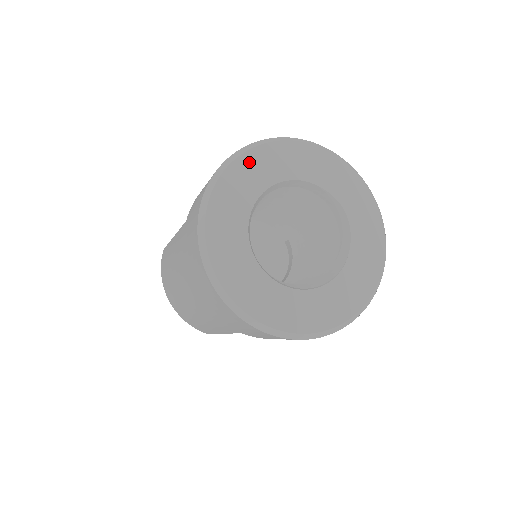
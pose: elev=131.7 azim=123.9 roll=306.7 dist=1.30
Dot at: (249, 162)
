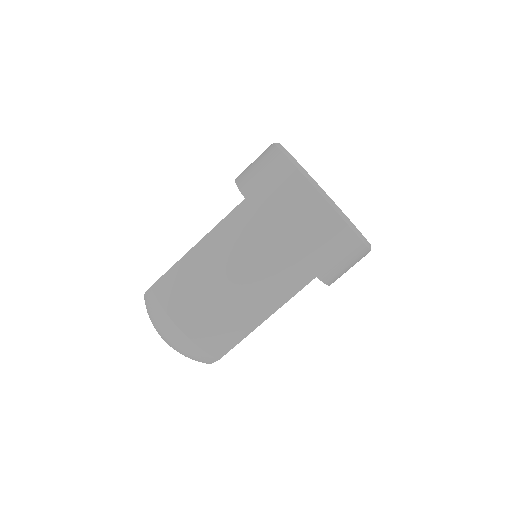
Dot at: occluded
